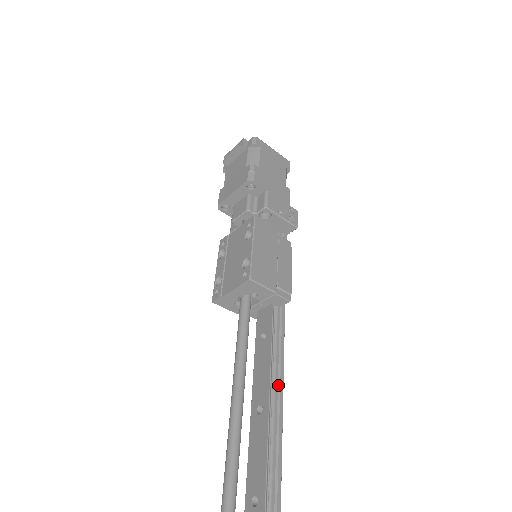
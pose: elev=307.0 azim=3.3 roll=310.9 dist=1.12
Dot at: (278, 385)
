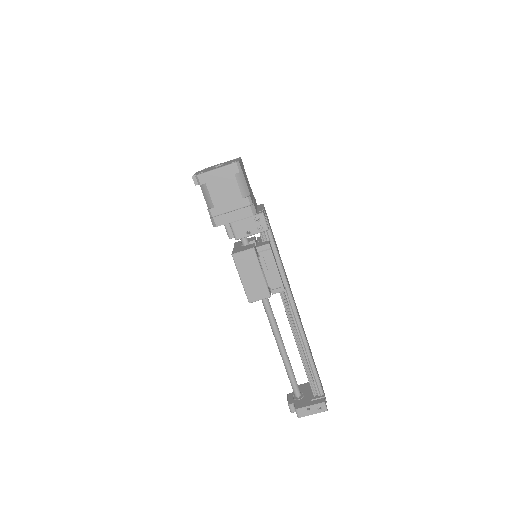
Dot at: (300, 334)
